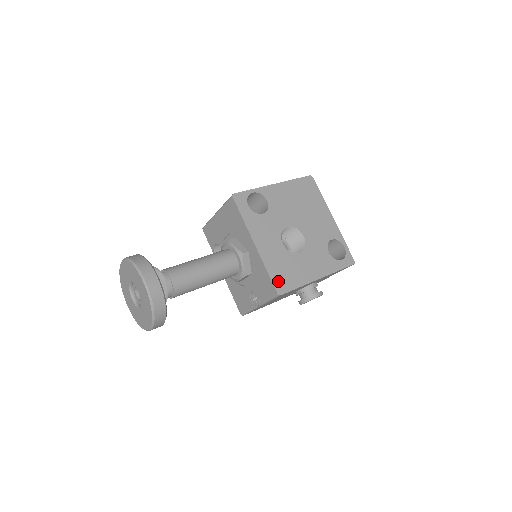
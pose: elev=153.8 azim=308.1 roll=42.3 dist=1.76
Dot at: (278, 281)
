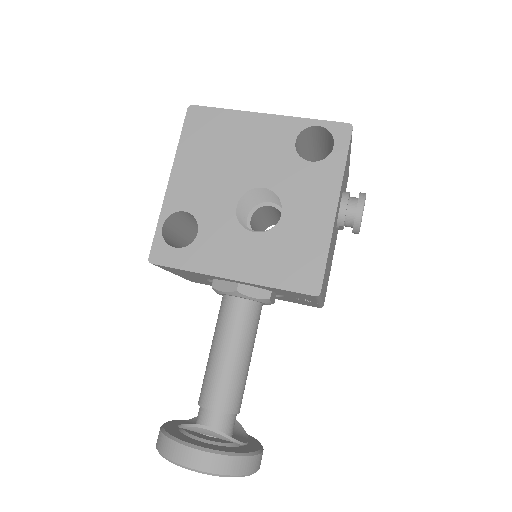
Dot at: (299, 282)
